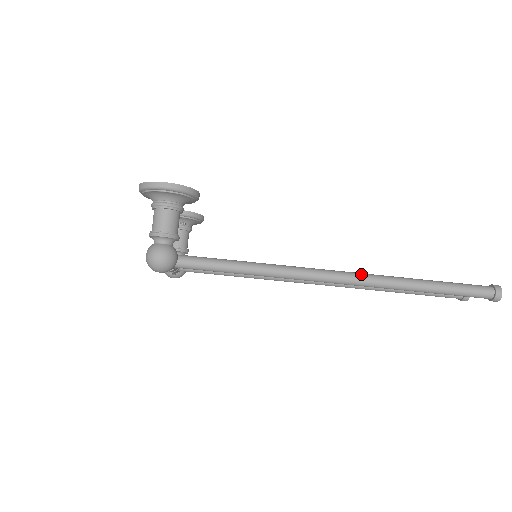
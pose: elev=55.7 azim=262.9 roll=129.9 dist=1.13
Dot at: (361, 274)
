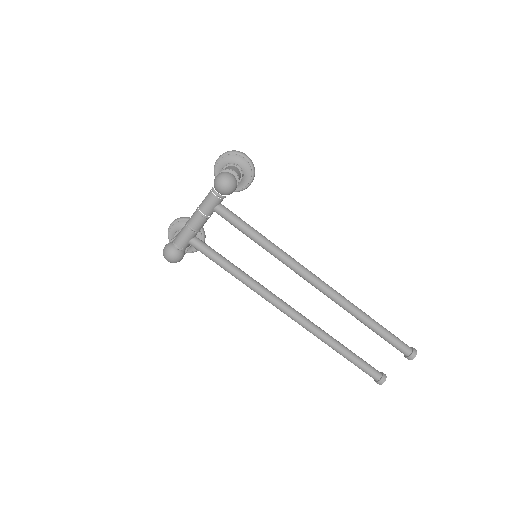
Dot at: (333, 289)
